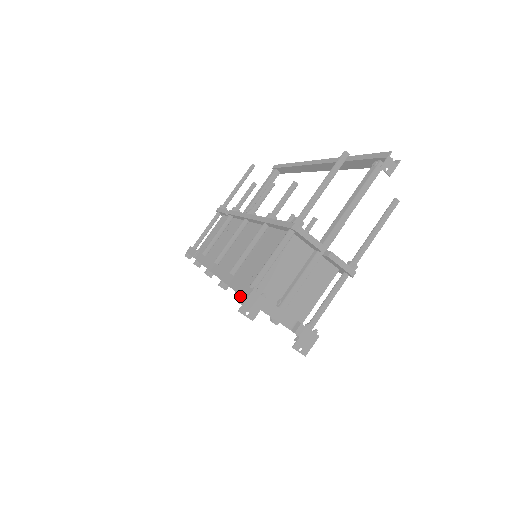
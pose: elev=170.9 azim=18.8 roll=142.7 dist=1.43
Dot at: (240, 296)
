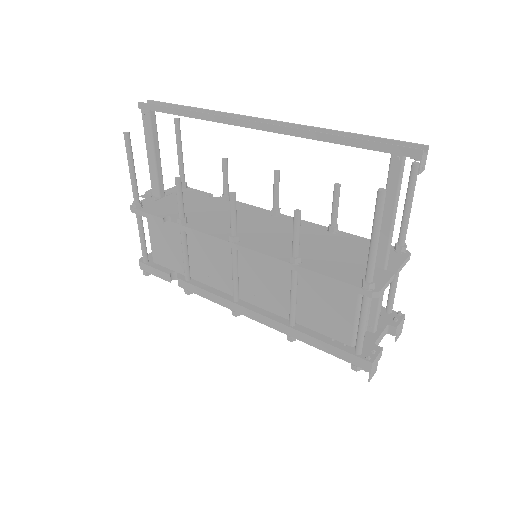
Dot at: (356, 367)
